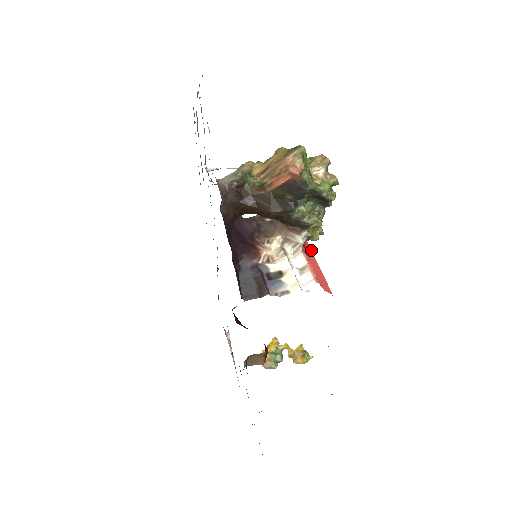
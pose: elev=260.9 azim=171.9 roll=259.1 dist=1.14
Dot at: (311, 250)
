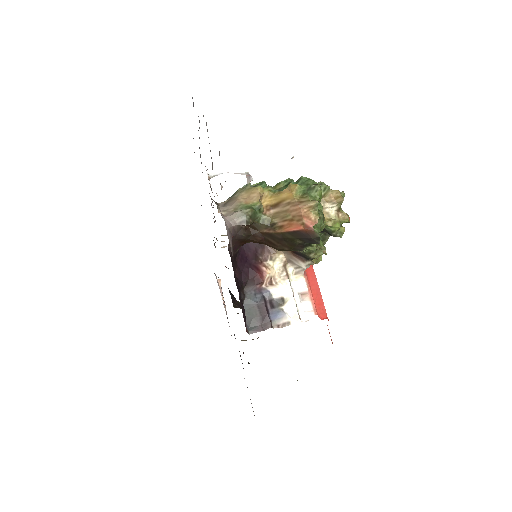
Dot at: occluded
